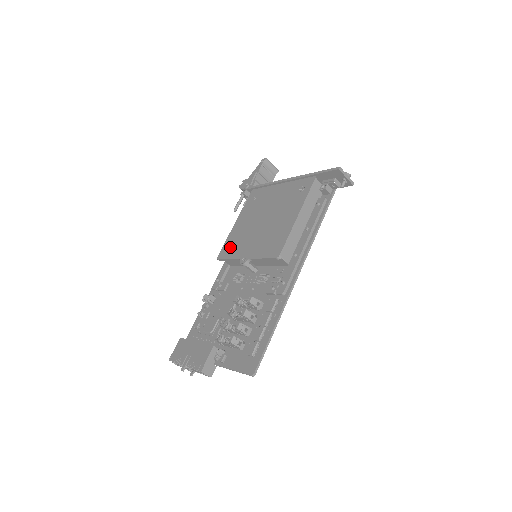
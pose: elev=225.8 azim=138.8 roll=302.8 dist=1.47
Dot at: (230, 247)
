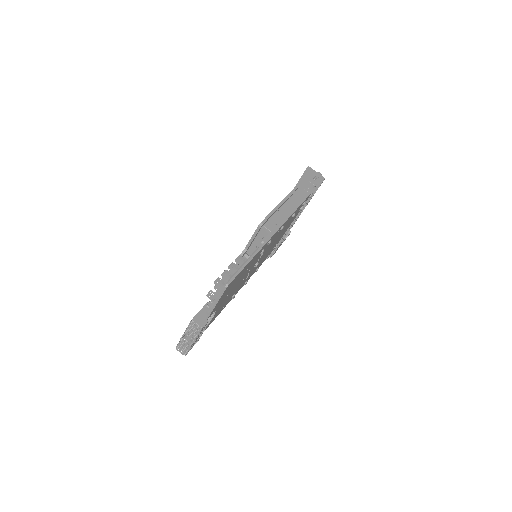
Dot at: occluded
